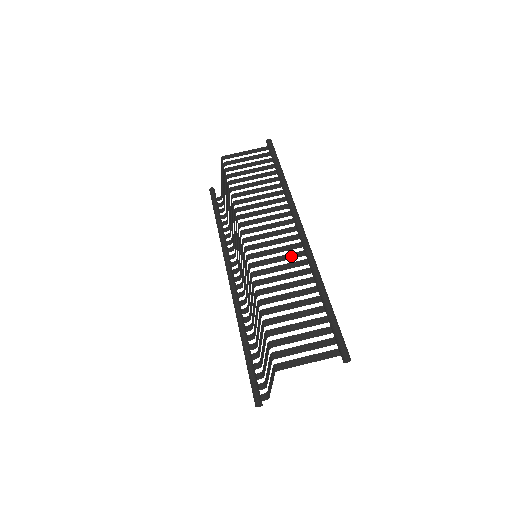
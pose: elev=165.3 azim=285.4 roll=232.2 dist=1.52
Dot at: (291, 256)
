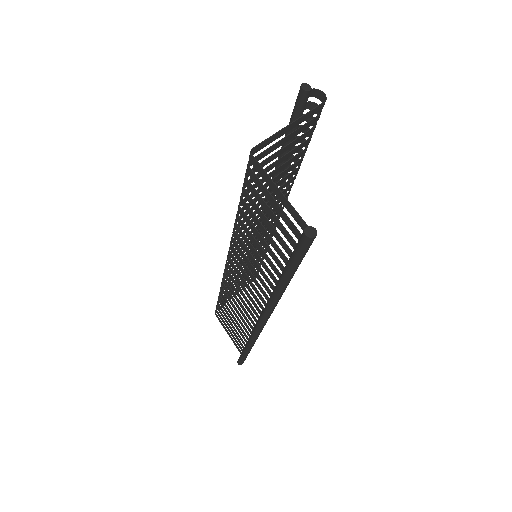
Dot at: (249, 312)
